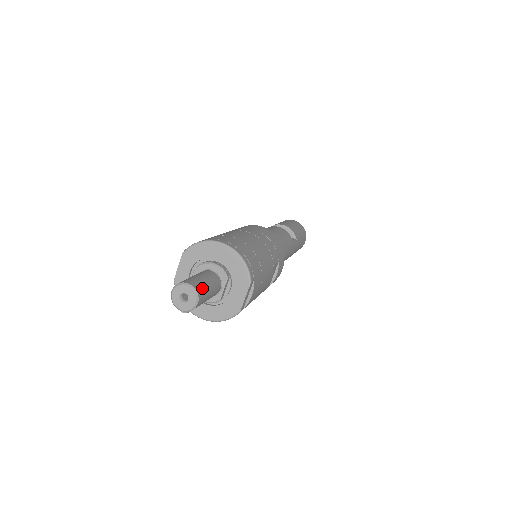
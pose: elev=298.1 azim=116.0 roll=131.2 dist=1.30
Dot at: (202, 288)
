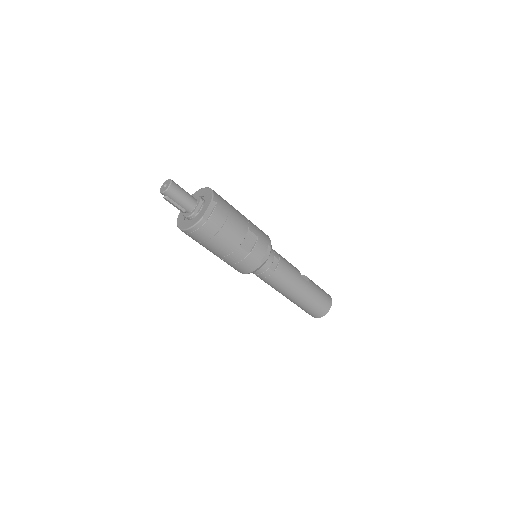
Dot at: (177, 185)
